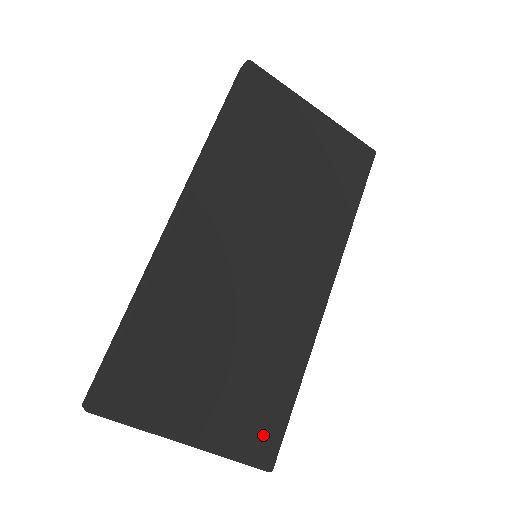
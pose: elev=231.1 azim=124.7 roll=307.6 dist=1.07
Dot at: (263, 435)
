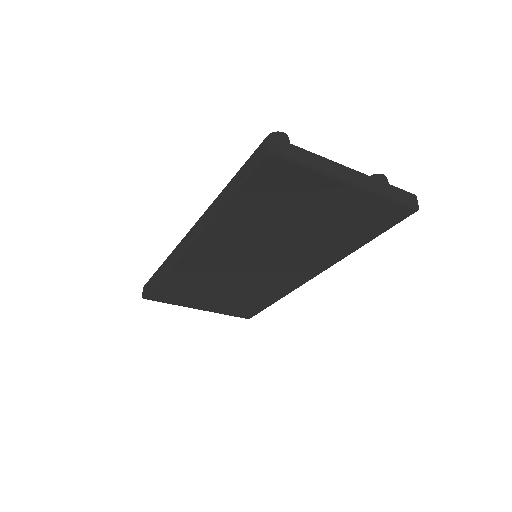
Dot at: (245, 312)
